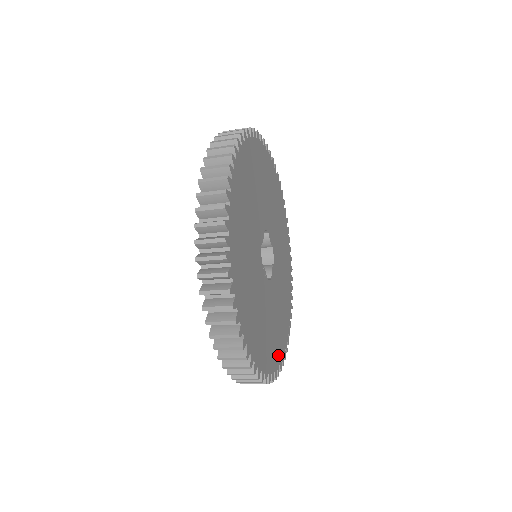
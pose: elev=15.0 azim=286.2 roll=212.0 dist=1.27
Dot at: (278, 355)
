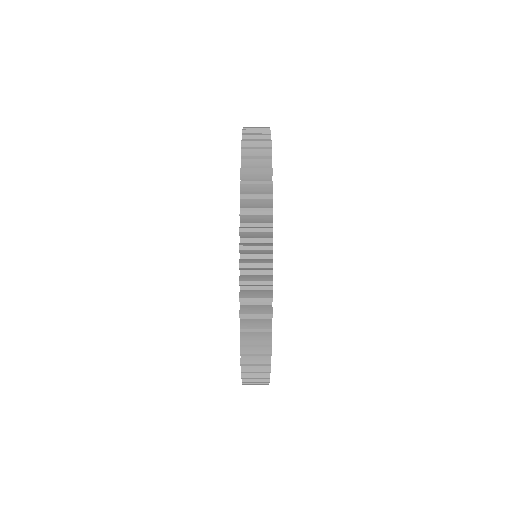
Dot at: occluded
